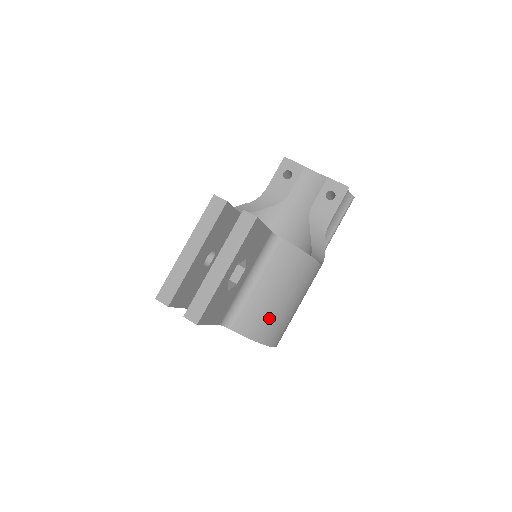
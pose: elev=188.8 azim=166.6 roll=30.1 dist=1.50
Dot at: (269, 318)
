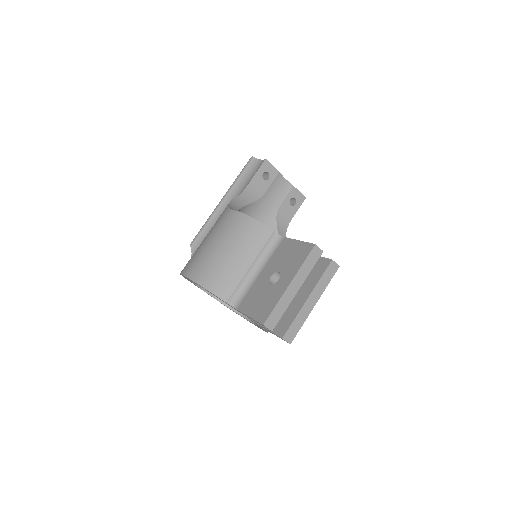
Dot at: occluded
